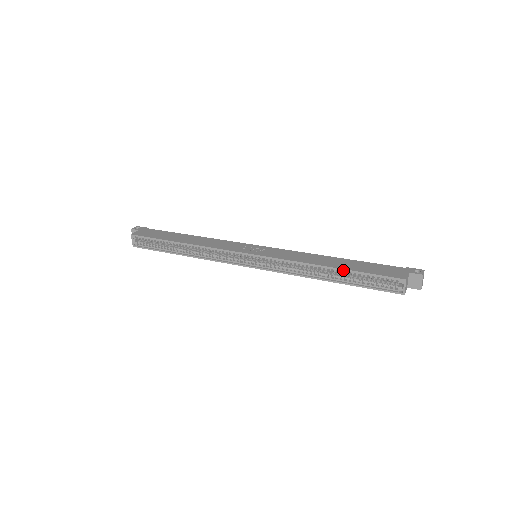
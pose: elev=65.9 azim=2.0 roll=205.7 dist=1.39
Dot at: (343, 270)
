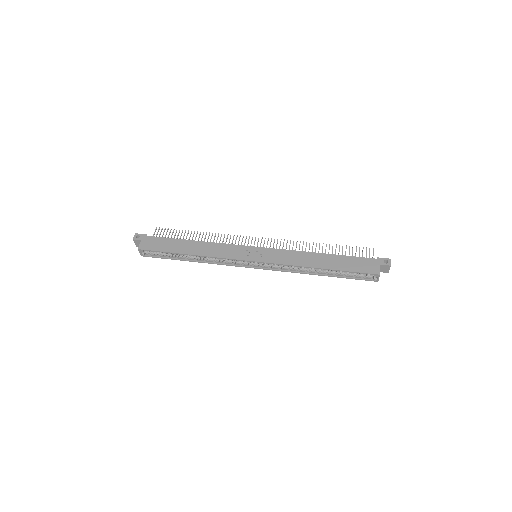
Dot at: (332, 270)
